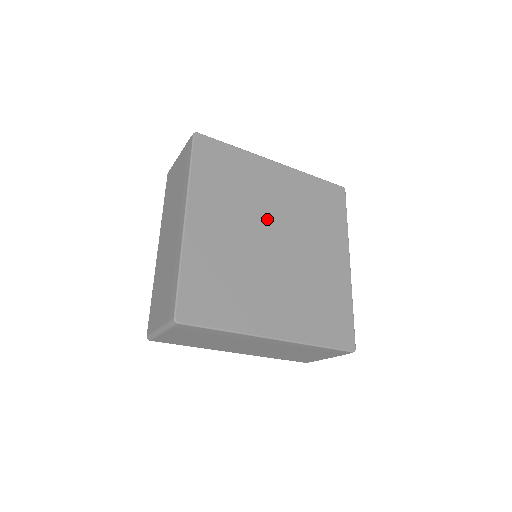
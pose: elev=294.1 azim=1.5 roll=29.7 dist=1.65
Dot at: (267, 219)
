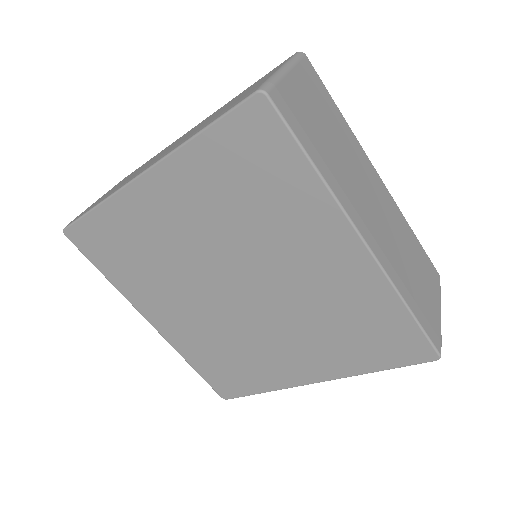
Dot at: (205, 270)
